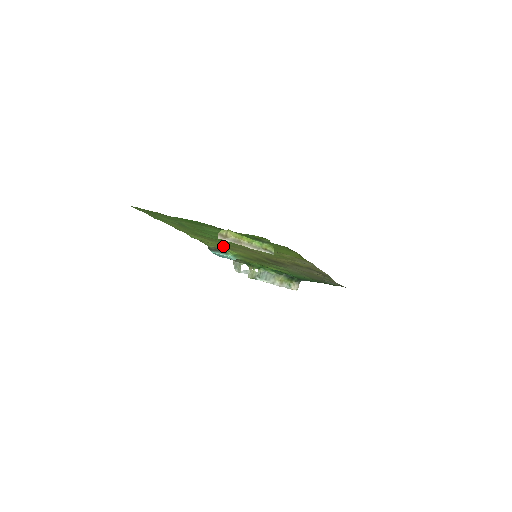
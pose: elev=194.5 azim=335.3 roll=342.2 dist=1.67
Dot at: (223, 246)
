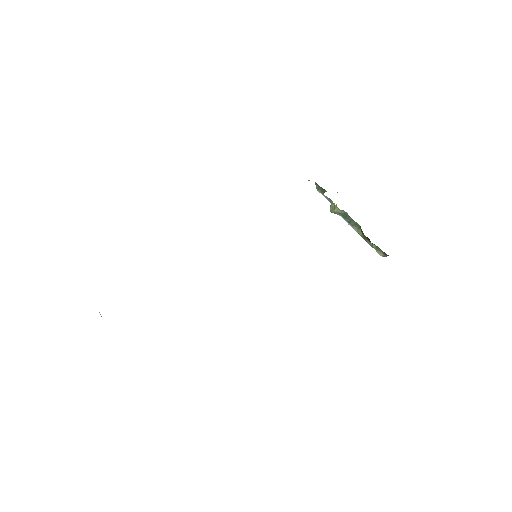
Dot at: occluded
